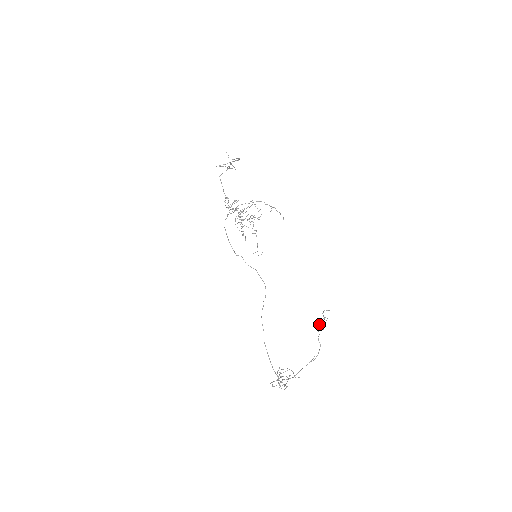
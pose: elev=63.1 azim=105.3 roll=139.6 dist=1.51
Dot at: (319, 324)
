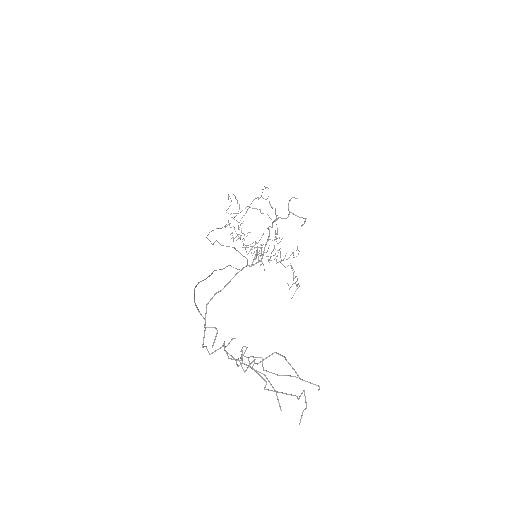
Dot at: (277, 218)
